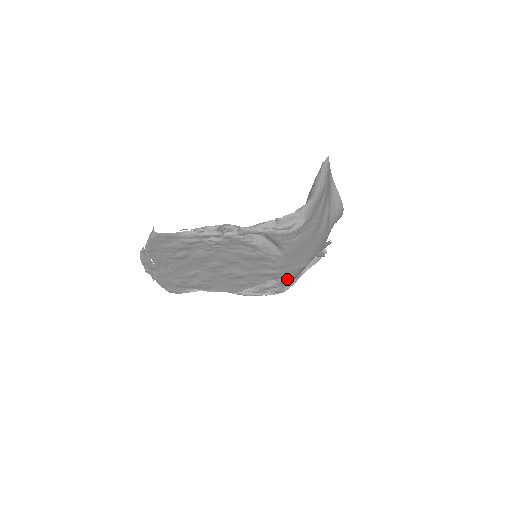
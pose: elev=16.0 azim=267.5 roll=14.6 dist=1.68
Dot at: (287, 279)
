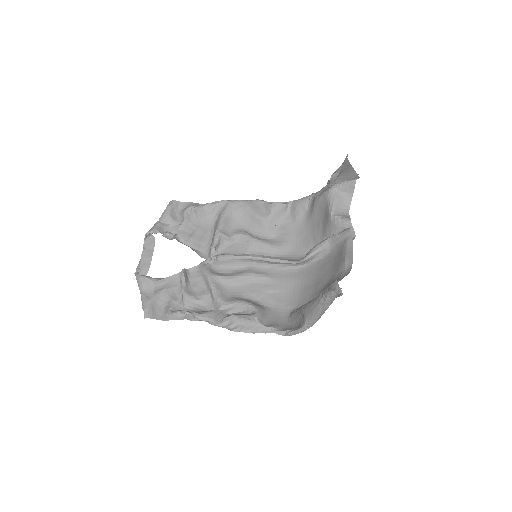
Dot at: (296, 239)
